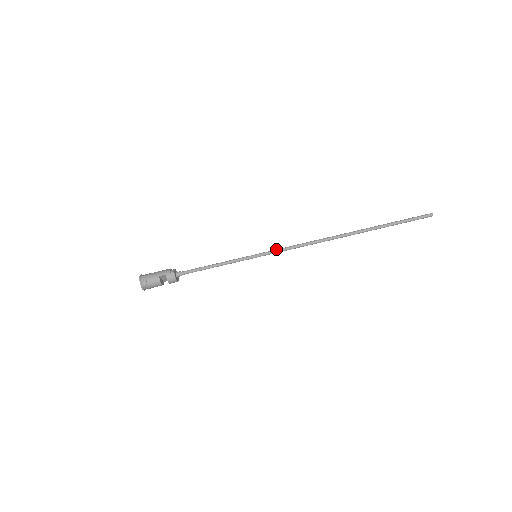
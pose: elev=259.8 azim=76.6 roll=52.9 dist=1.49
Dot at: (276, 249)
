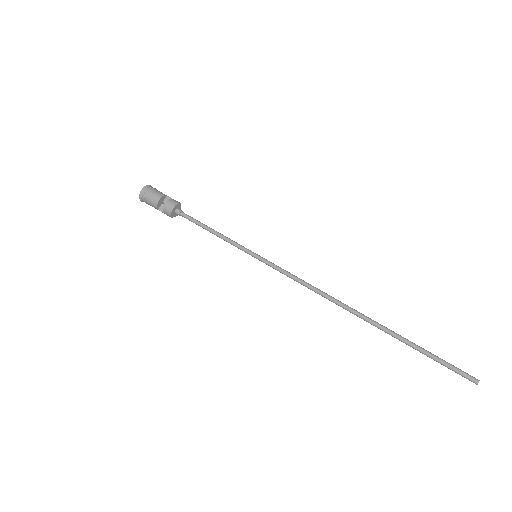
Dot at: (280, 267)
